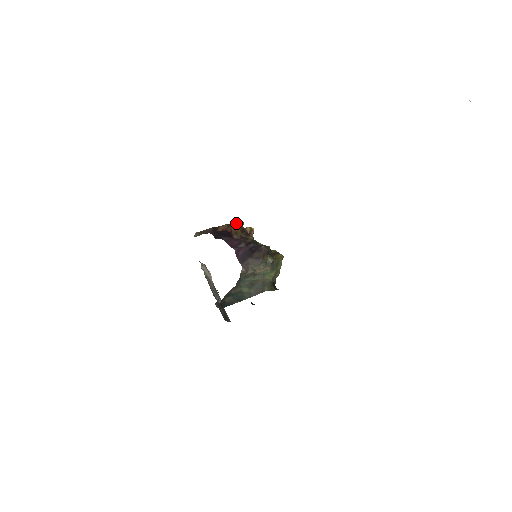
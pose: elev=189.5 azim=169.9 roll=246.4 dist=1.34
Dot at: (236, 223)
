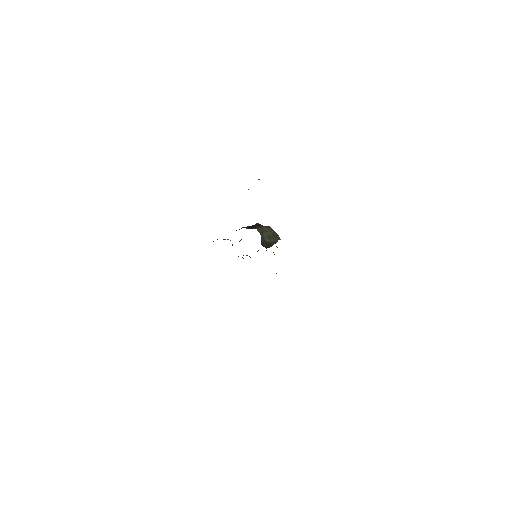
Dot at: occluded
